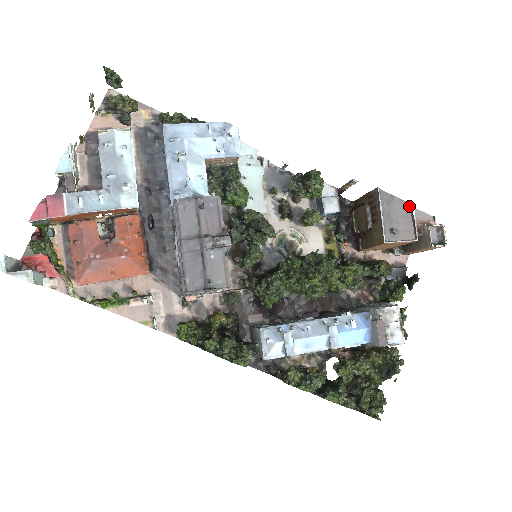
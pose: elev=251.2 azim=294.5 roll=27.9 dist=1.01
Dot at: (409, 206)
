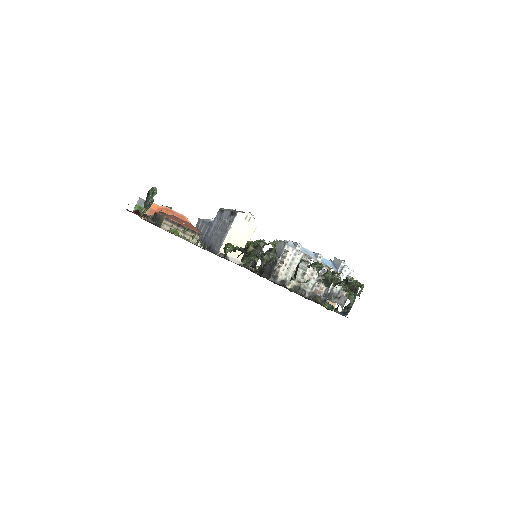
Dot at: occluded
